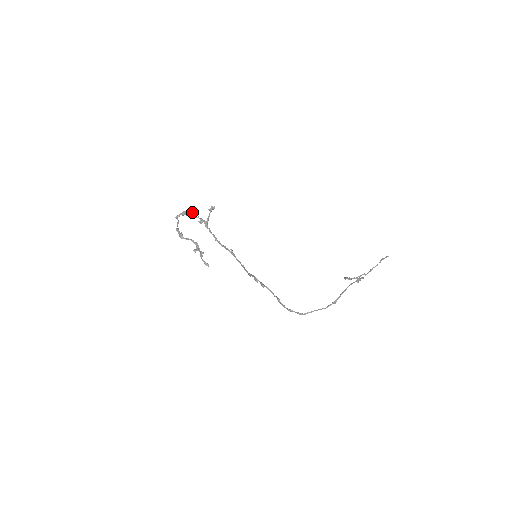
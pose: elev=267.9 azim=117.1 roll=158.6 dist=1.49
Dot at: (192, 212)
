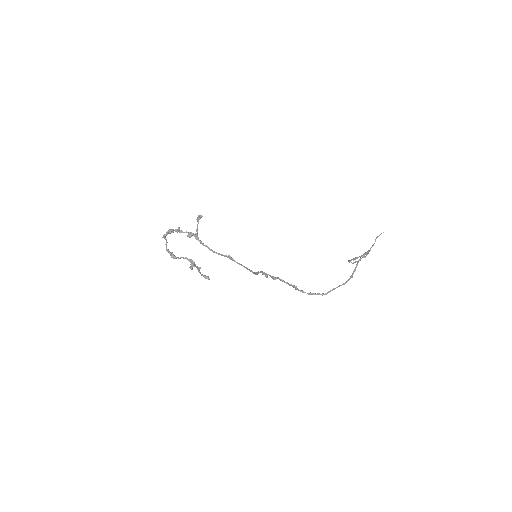
Dot at: (179, 228)
